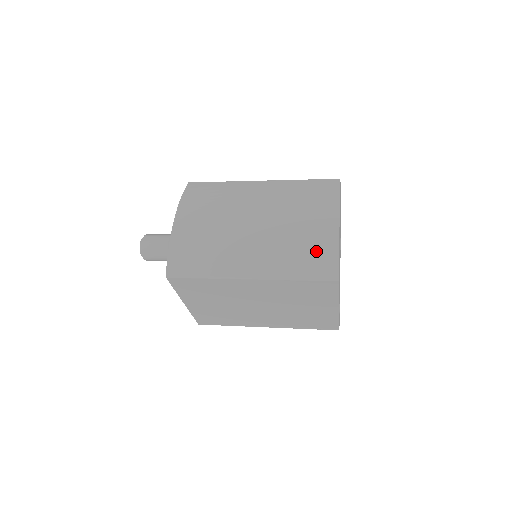
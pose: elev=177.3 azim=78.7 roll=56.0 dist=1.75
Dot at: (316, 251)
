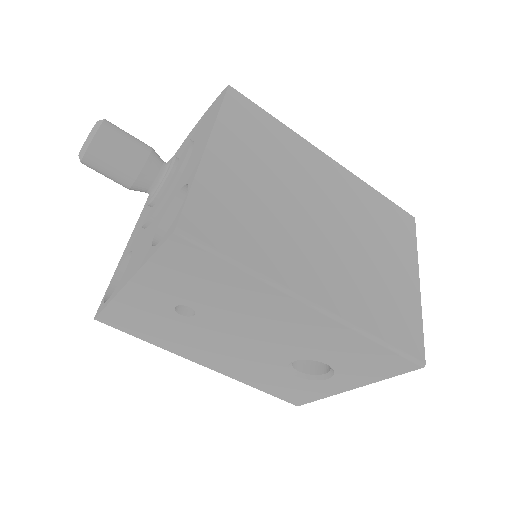
Dot at: occluded
